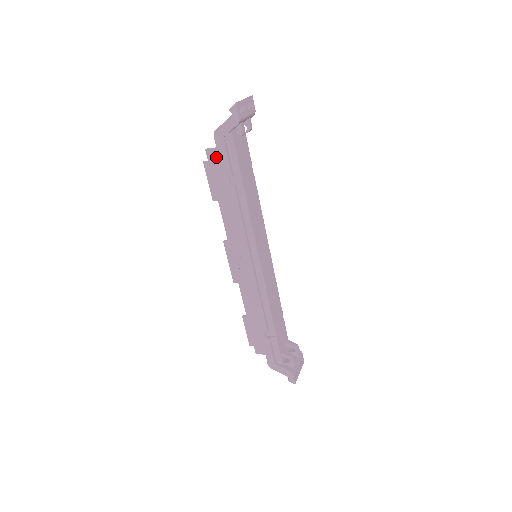
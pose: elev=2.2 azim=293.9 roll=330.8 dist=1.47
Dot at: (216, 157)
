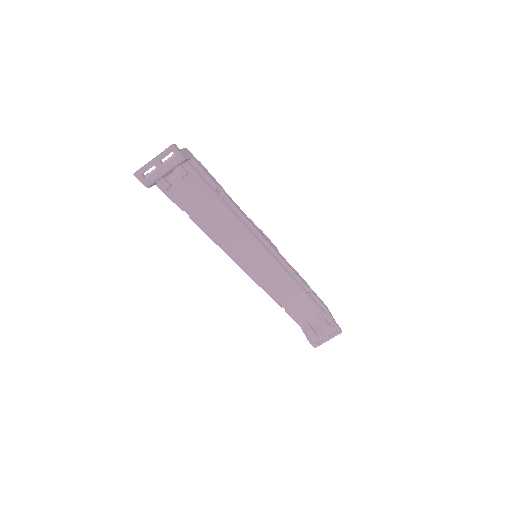
Dot at: occluded
